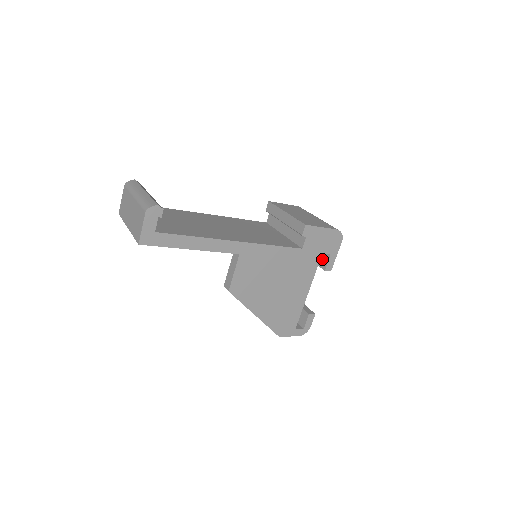
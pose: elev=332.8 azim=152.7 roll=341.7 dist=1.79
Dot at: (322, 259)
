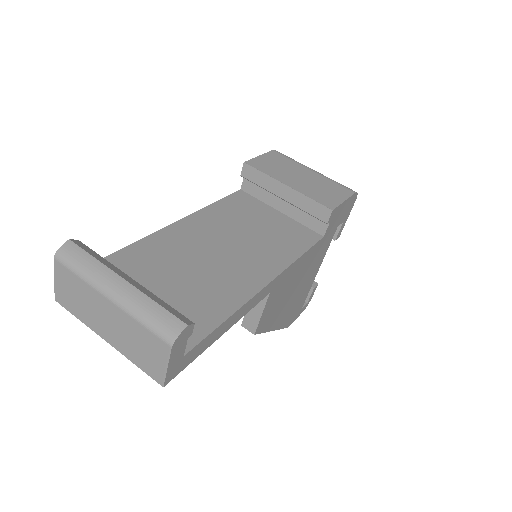
Dot at: occluded
